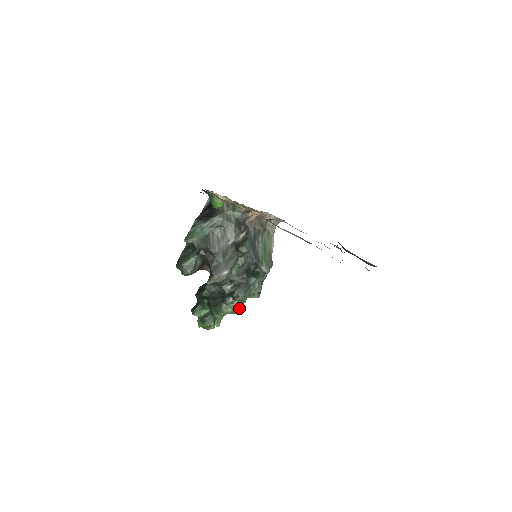
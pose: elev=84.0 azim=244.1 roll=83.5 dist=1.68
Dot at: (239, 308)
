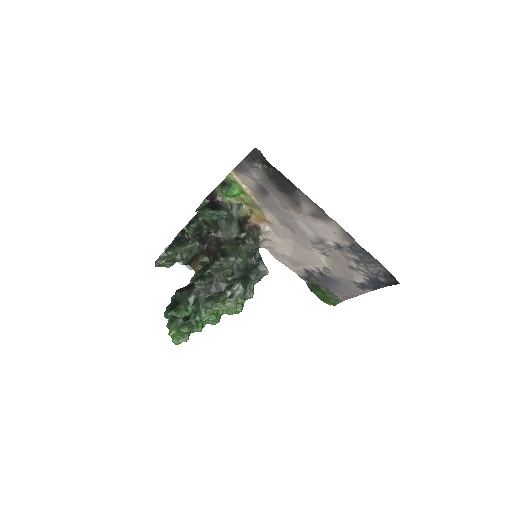
Dot at: (236, 305)
